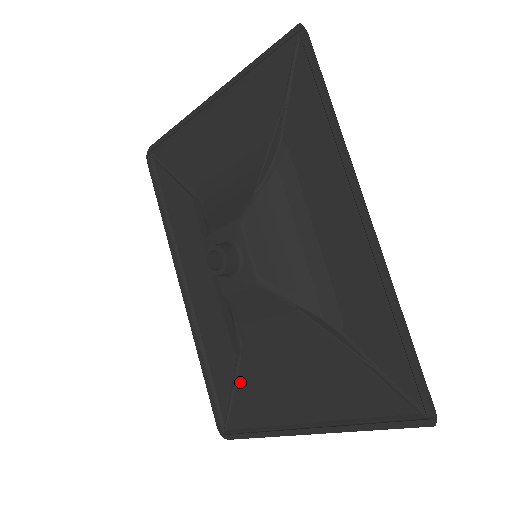
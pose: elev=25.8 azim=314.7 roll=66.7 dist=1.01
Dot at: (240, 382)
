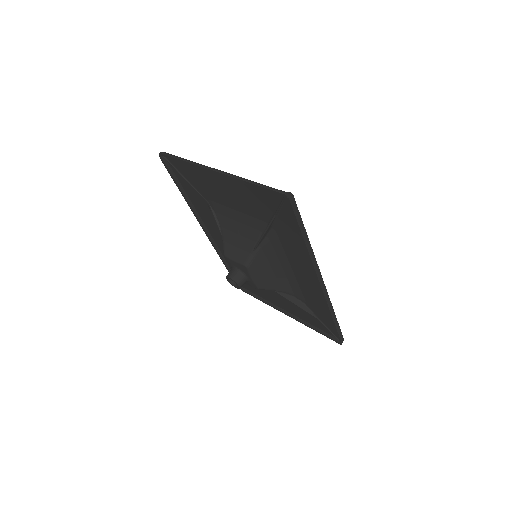
Dot at: occluded
